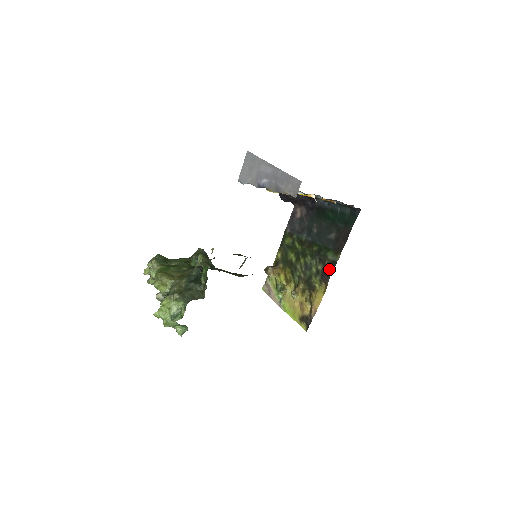
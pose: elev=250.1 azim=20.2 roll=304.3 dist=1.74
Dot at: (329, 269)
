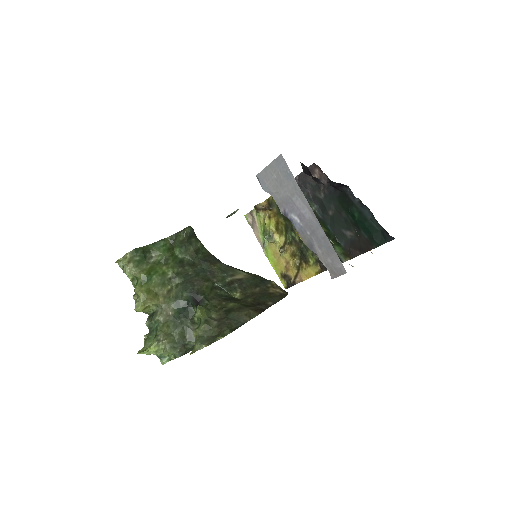
Dot at: occluded
